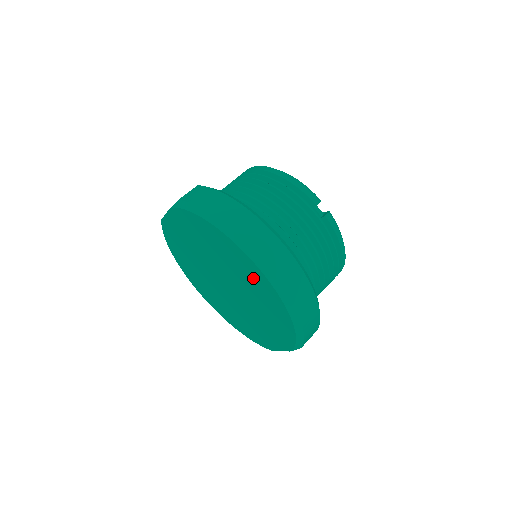
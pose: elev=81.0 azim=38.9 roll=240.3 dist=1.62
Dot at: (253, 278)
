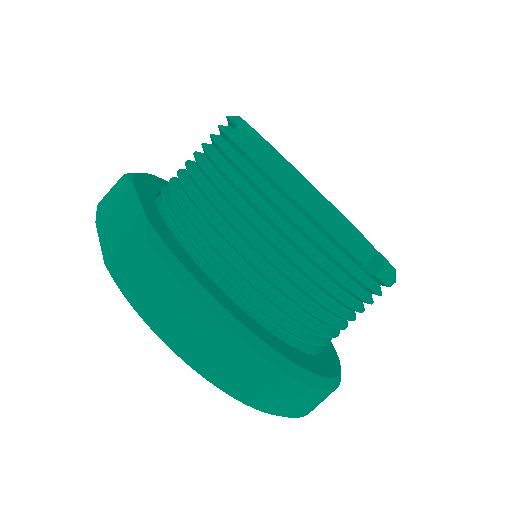
Dot at: occluded
